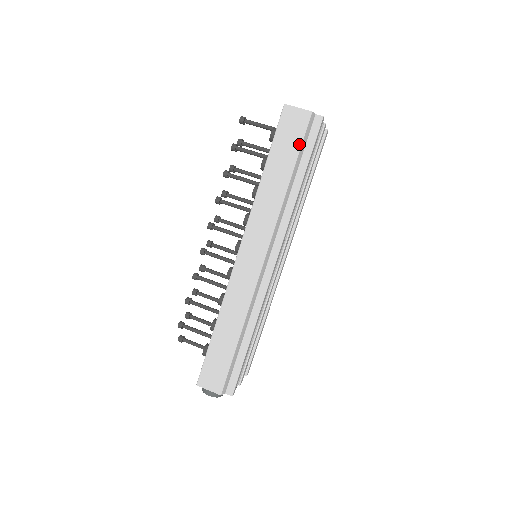
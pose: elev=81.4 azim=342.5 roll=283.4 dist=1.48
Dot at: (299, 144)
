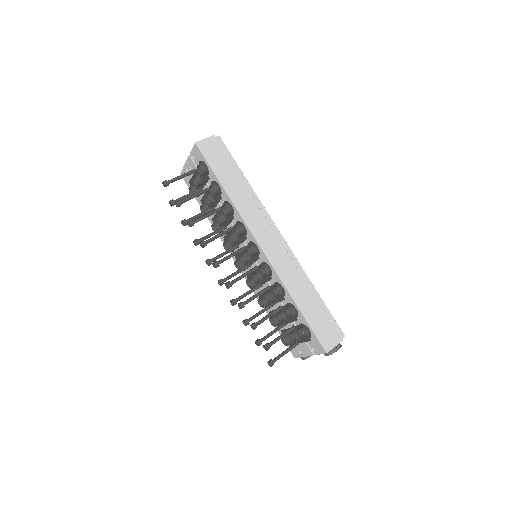
Dot at: (226, 157)
